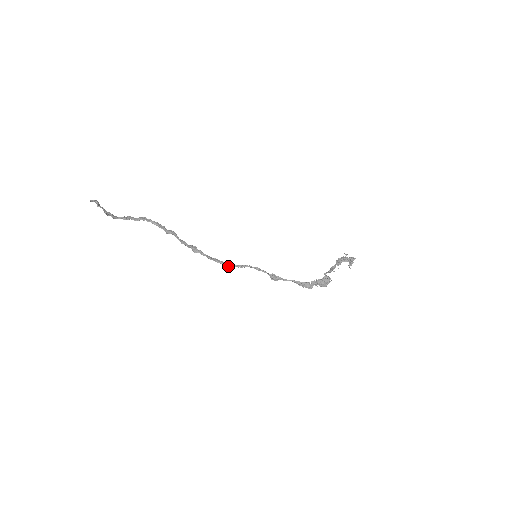
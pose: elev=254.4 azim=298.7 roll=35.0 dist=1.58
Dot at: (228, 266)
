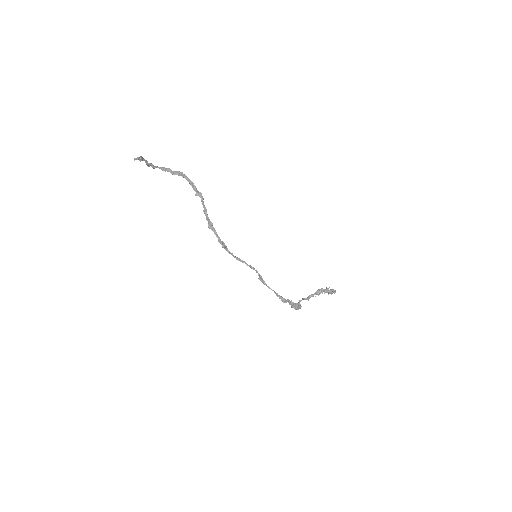
Dot at: occluded
